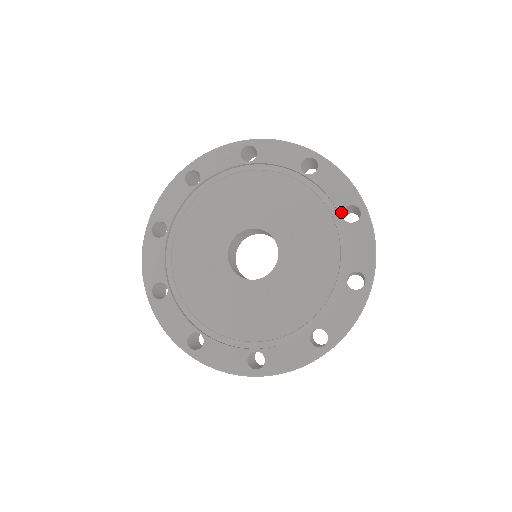
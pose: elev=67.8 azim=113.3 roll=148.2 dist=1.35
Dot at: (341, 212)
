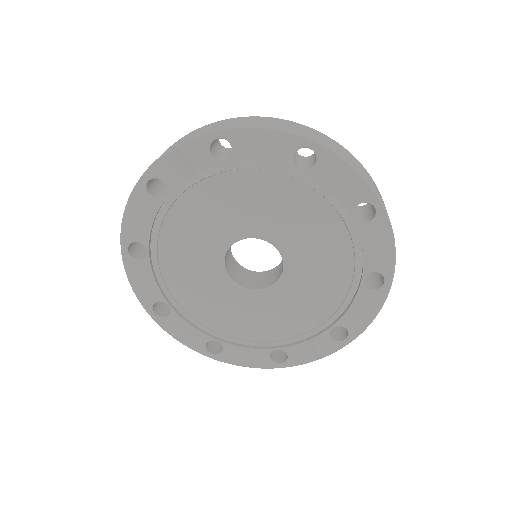
Dot at: (352, 212)
